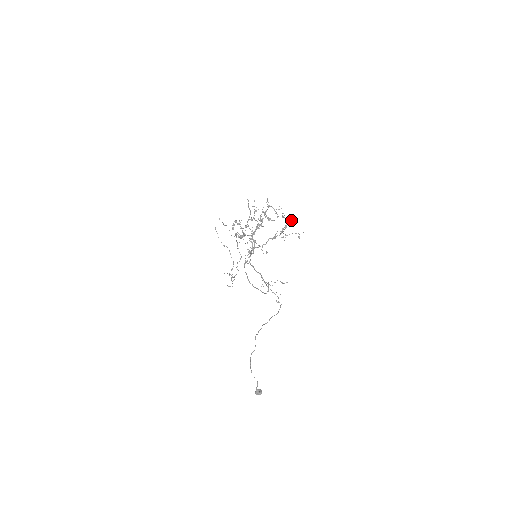
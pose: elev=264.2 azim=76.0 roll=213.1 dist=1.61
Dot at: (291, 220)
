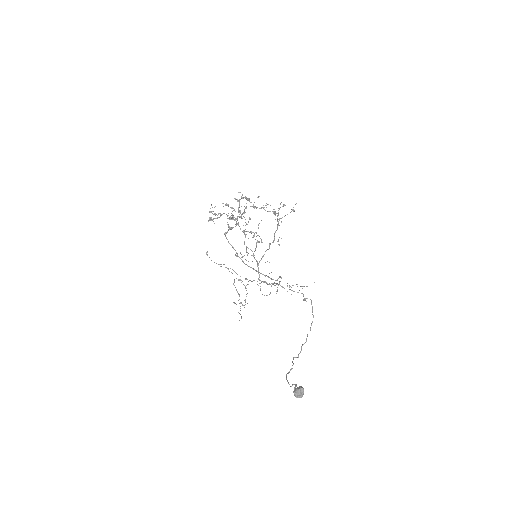
Dot at: (280, 203)
